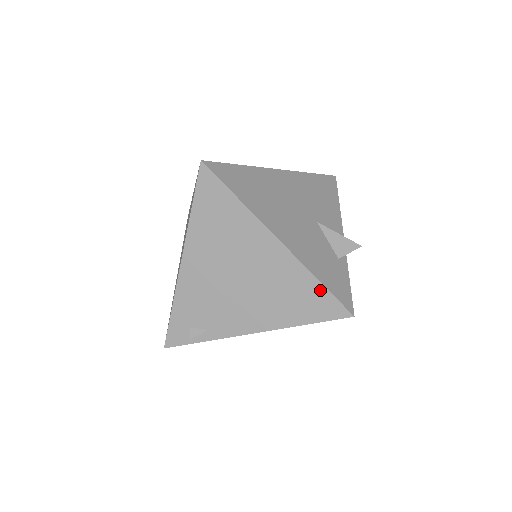
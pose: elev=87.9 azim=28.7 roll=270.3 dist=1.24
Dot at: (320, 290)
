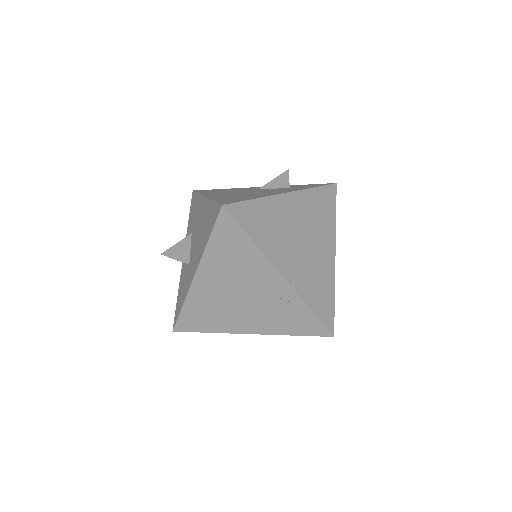
Dot at: (300, 334)
